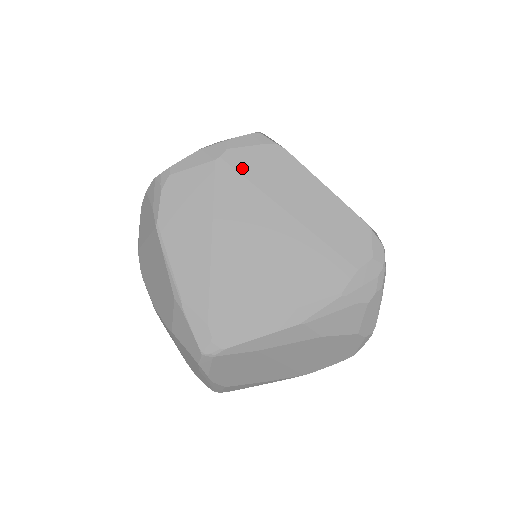
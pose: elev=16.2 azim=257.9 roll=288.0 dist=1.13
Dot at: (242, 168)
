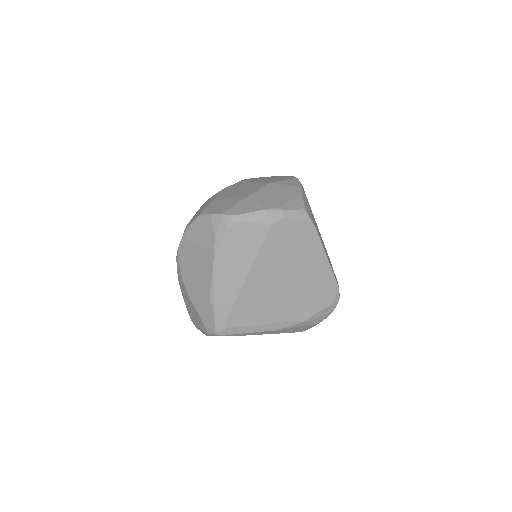
Dot at: (285, 234)
